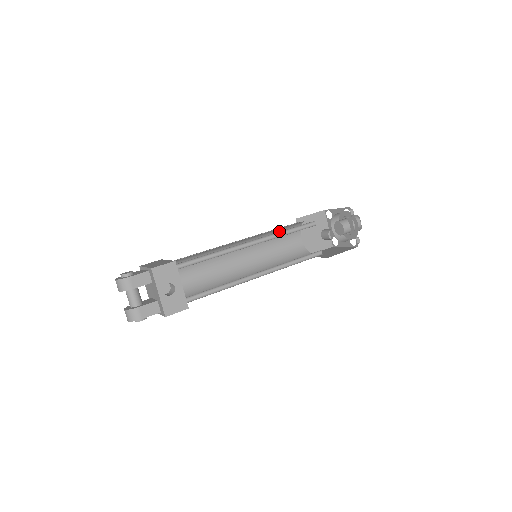
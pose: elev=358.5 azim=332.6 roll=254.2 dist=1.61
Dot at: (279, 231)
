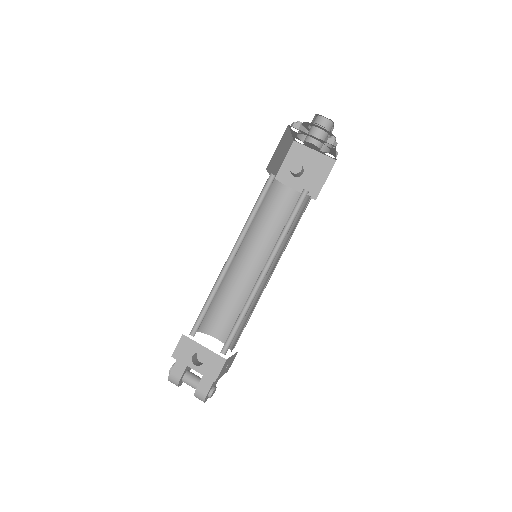
Dot at: (263, 210)
